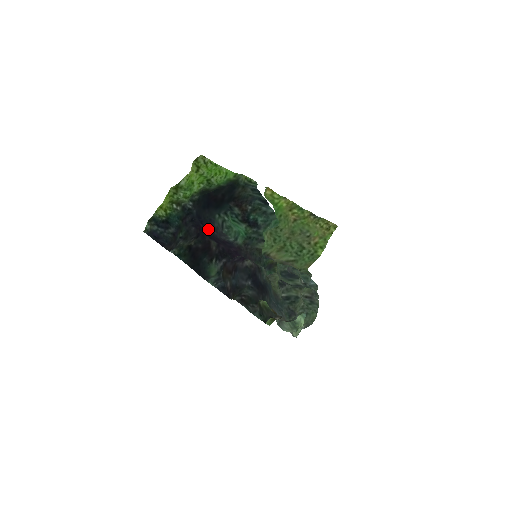
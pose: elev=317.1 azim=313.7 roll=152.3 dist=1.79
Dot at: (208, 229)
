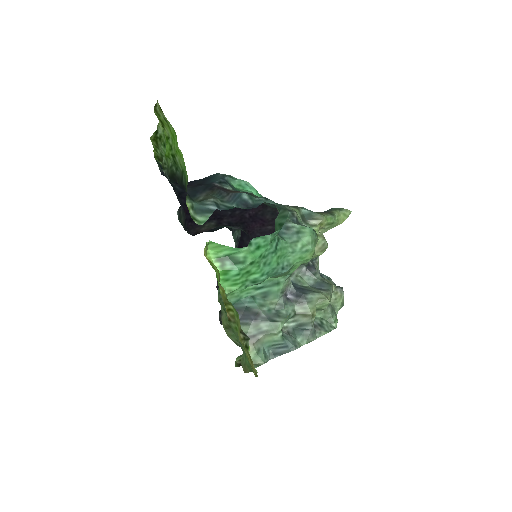
Dot at: occluded
